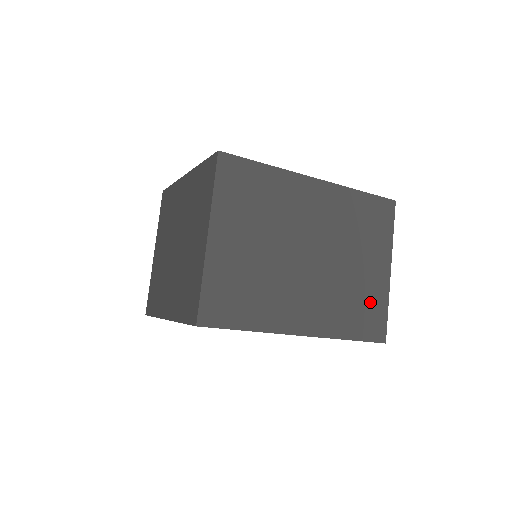
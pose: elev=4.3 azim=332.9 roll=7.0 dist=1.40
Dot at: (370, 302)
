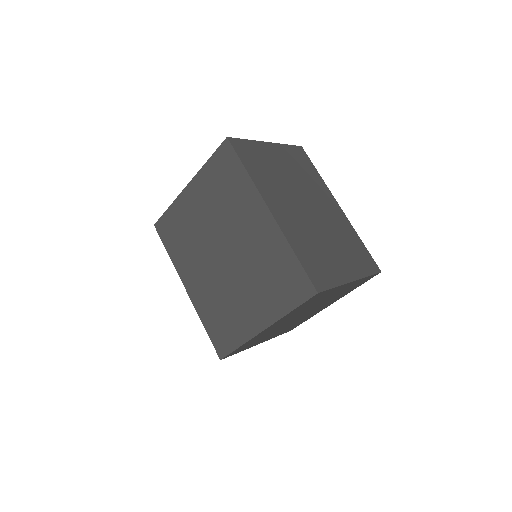
Dot at: (326, 267)
